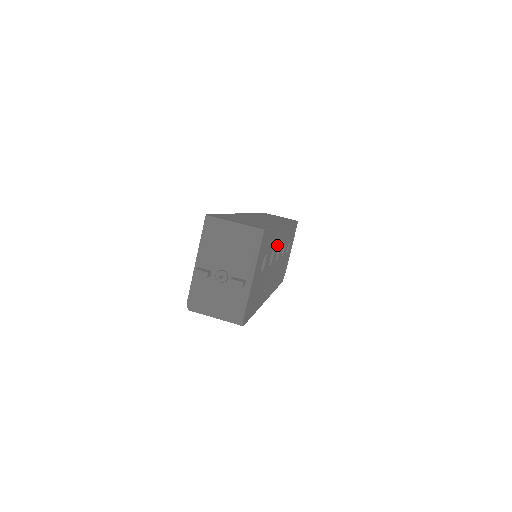
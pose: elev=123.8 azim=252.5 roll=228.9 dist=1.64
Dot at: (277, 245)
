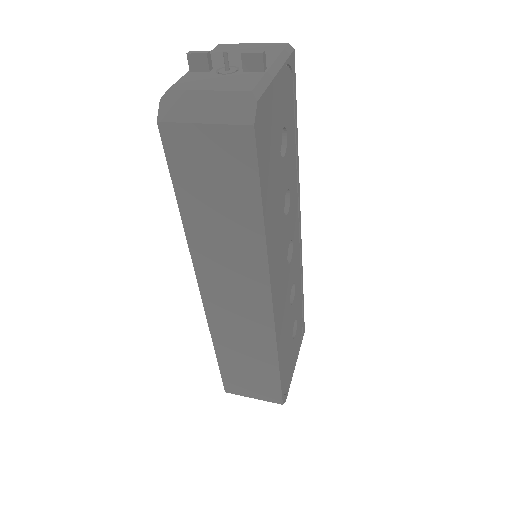
Dot at: (292, 218)
